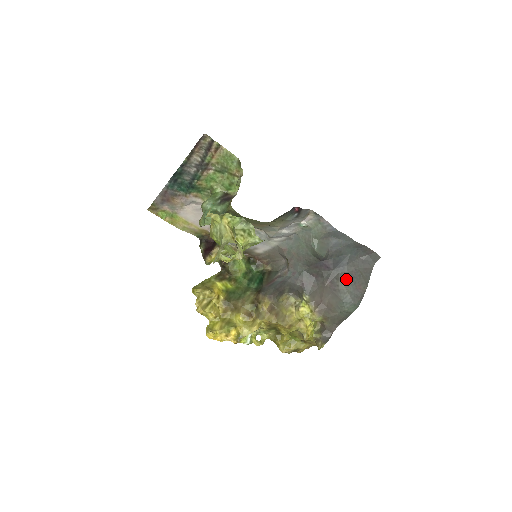
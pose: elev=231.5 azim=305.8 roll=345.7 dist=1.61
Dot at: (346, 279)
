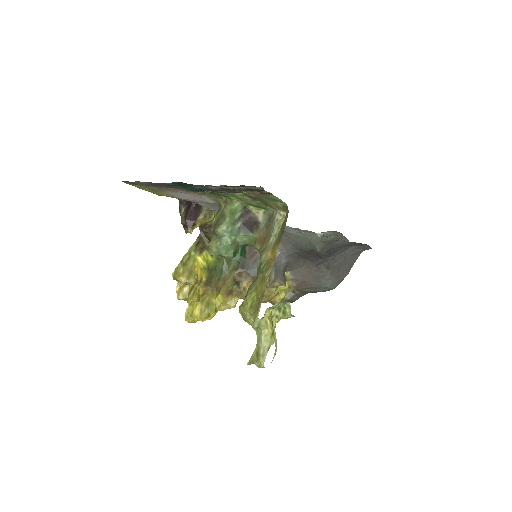
Dot at: (333, 267)
